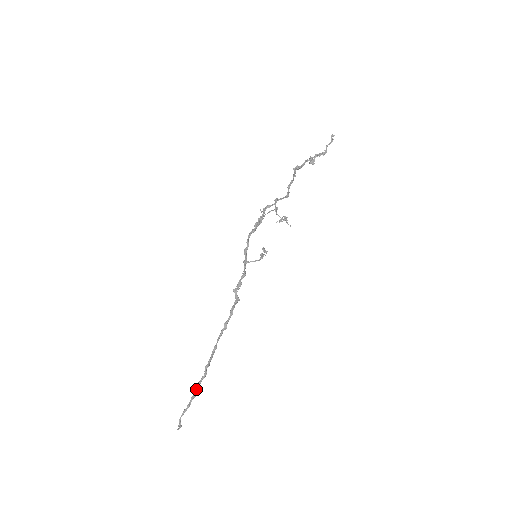
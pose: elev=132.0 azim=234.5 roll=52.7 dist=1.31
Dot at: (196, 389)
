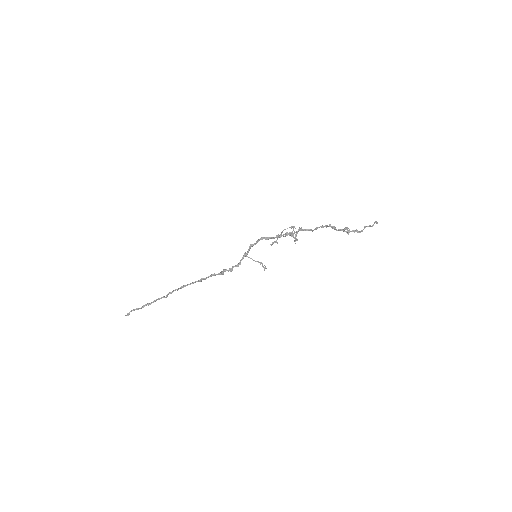
Dot at: (154, 301)
